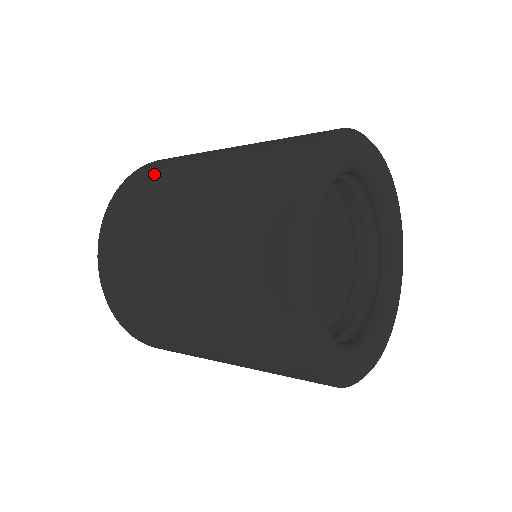
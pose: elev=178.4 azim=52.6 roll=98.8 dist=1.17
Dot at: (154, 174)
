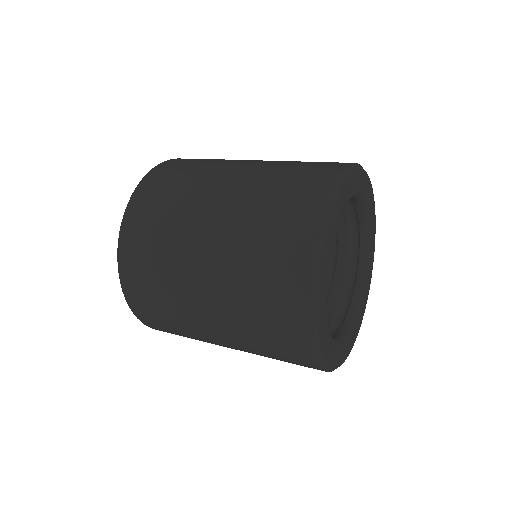
Dot at: (173, 181)
